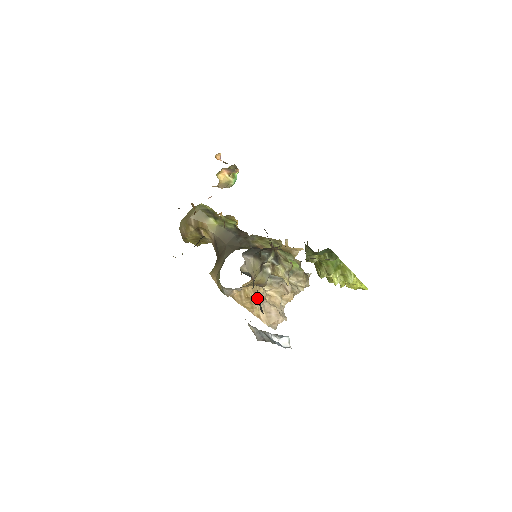
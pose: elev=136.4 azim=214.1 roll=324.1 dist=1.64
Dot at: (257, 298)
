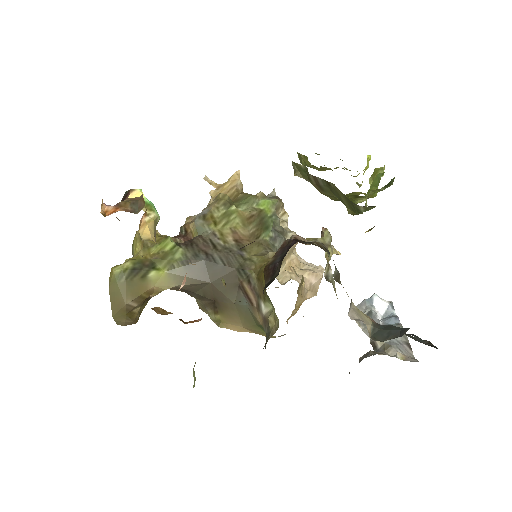
Dot at: occluded
